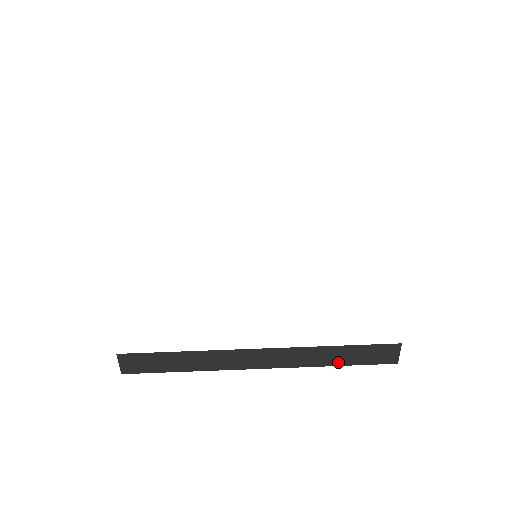
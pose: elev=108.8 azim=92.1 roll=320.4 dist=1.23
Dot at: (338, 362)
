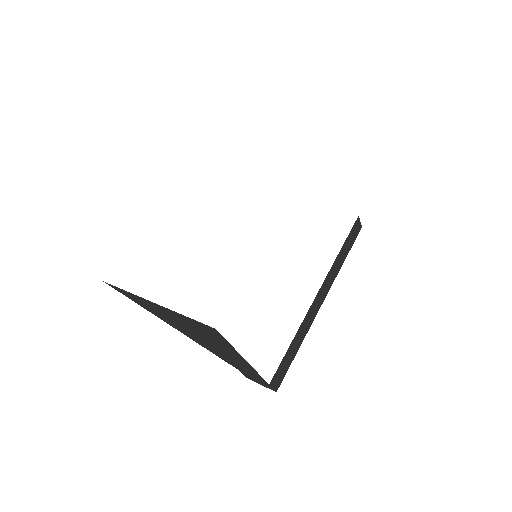
Dot at: (345, 257)
